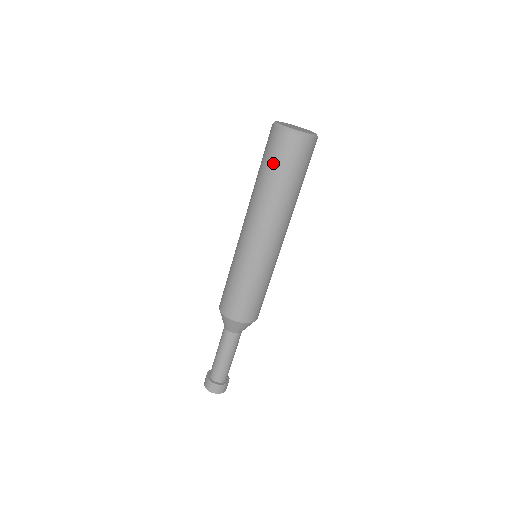
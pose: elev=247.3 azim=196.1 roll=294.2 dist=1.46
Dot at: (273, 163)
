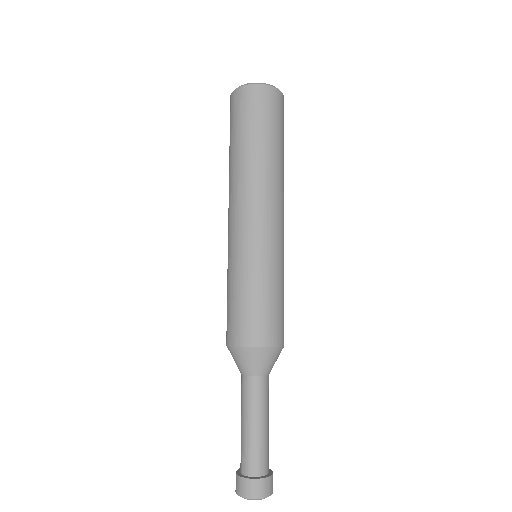
Dot at: (256, 122)
